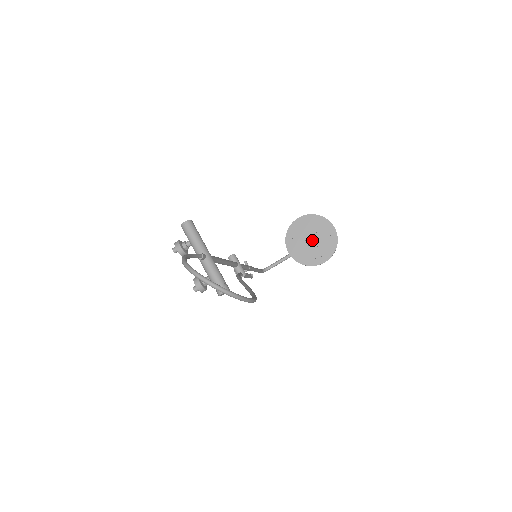
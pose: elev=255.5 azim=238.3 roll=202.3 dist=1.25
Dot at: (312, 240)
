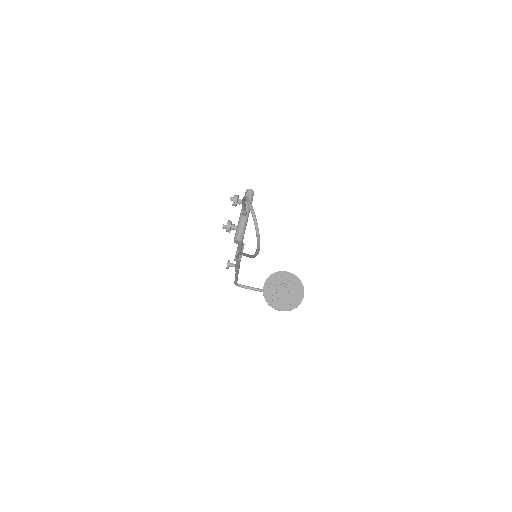
Dot at: (284, 291)
